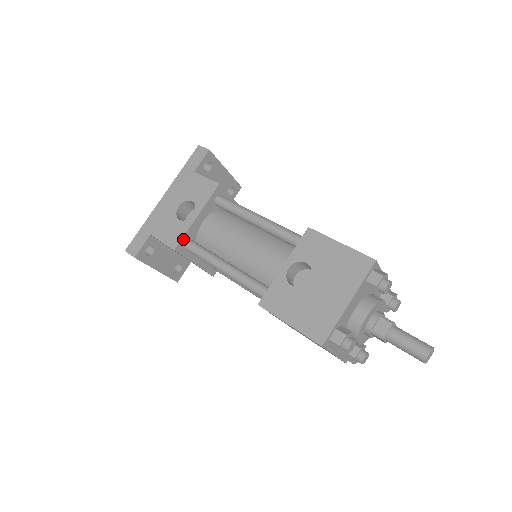
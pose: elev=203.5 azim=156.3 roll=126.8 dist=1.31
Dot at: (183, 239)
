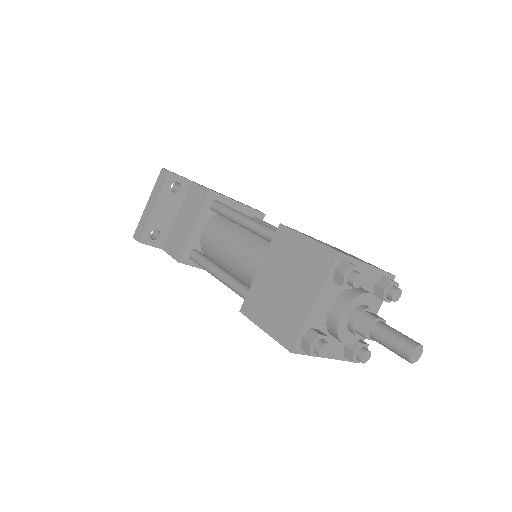
Dot at: (220, 196)
